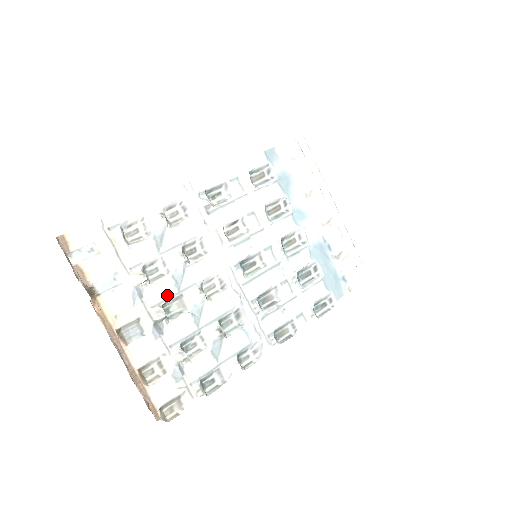
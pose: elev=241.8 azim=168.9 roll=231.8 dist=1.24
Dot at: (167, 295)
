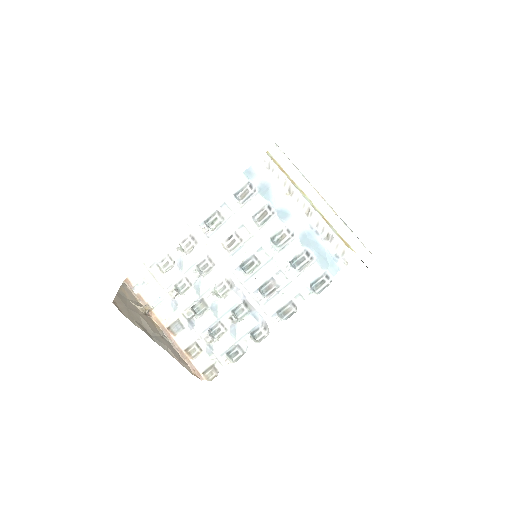
Dot at: (193, 300)
